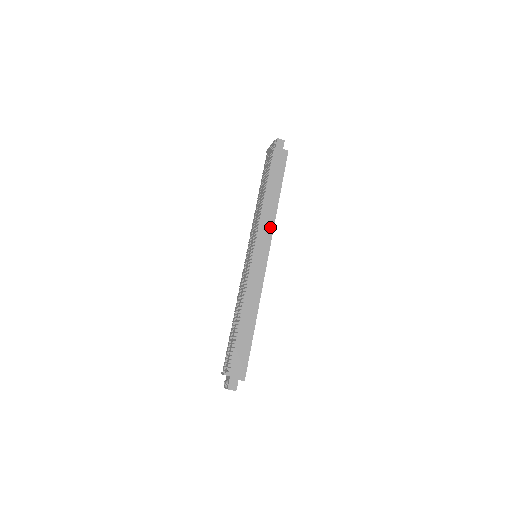
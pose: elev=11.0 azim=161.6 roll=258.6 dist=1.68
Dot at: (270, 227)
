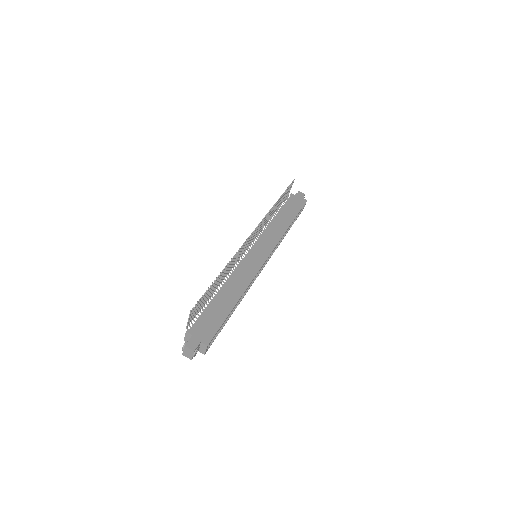
Dot at: (276, 239)
